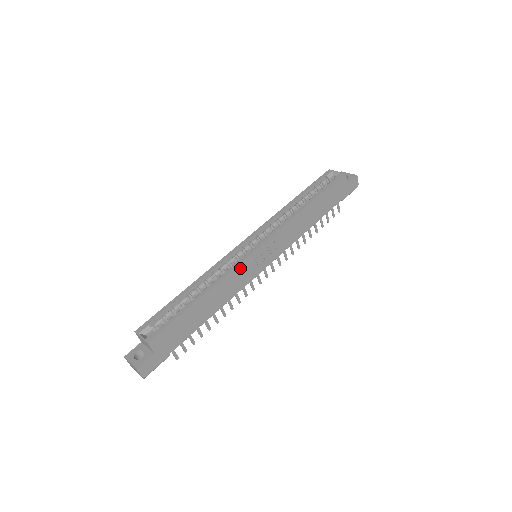
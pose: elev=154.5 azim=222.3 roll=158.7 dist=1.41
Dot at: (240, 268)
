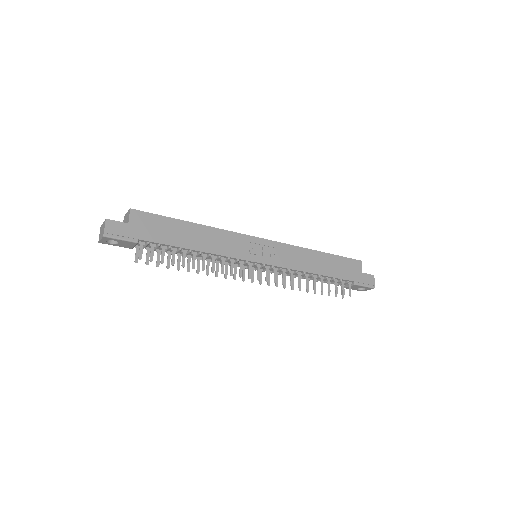
Dot at: (238, 237)
